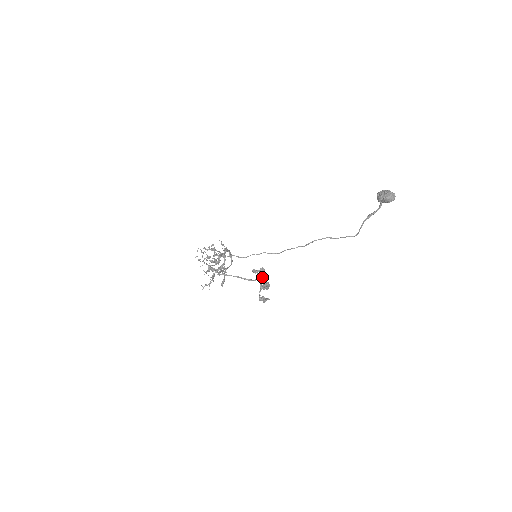
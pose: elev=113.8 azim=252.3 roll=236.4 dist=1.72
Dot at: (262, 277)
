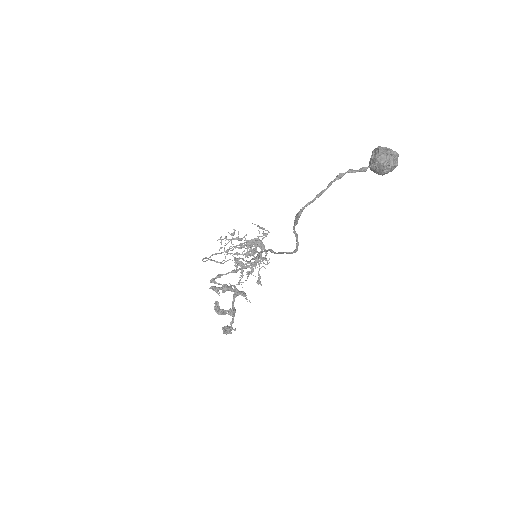
Dot at: (235, 295)
